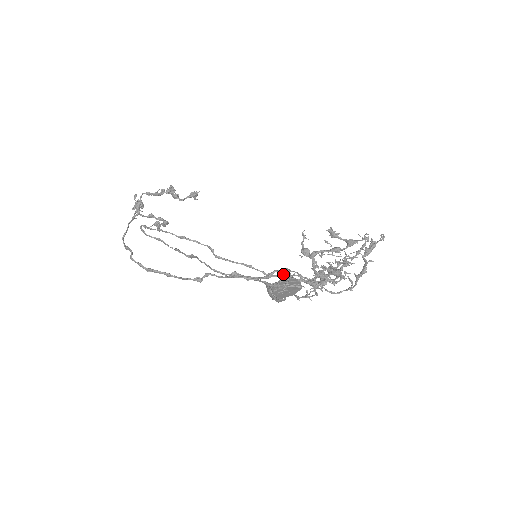
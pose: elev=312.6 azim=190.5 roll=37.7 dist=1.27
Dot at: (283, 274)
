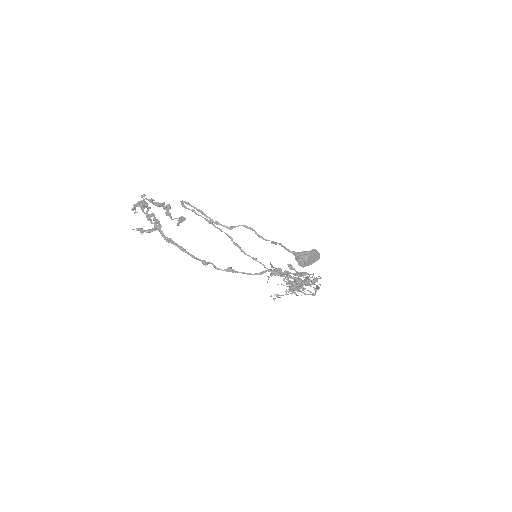
Dot at: (269, 277)
